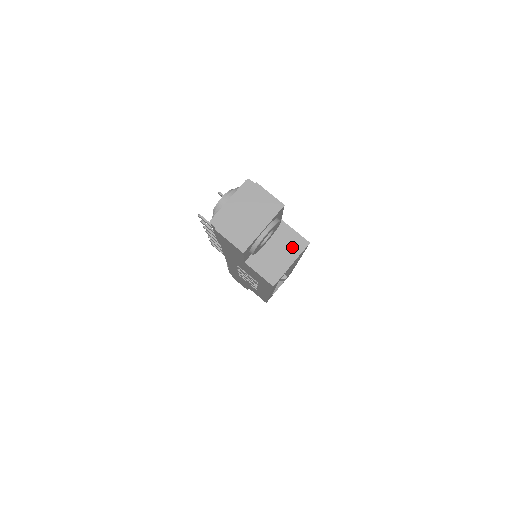
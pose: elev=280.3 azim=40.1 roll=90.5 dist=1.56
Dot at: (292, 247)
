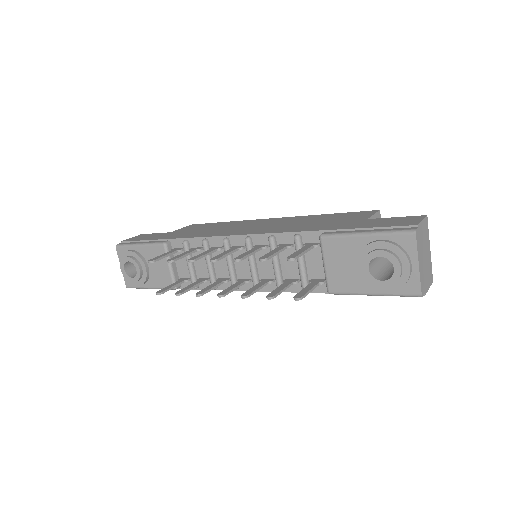
Dot at: occluded
